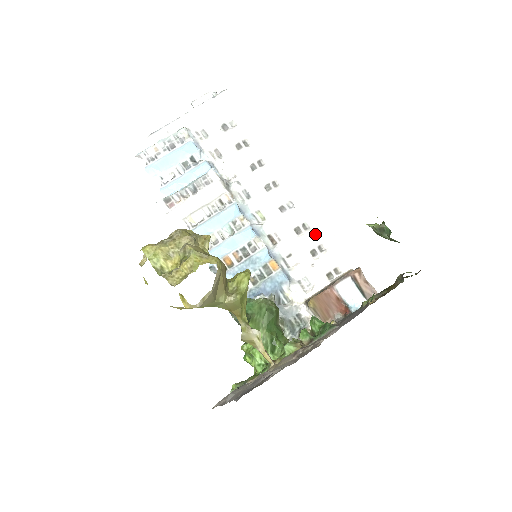
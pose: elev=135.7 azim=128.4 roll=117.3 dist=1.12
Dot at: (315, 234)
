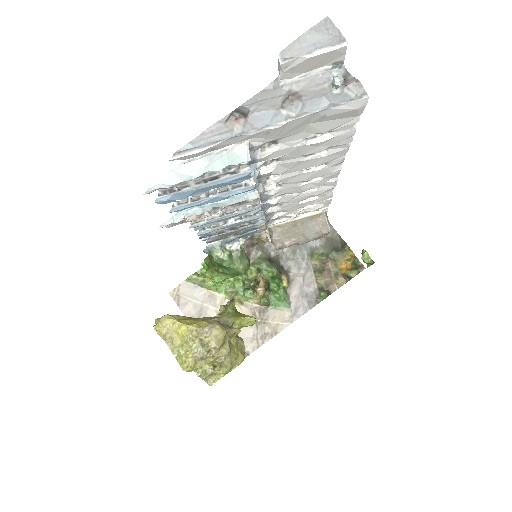
Dot at: (316, 201)
